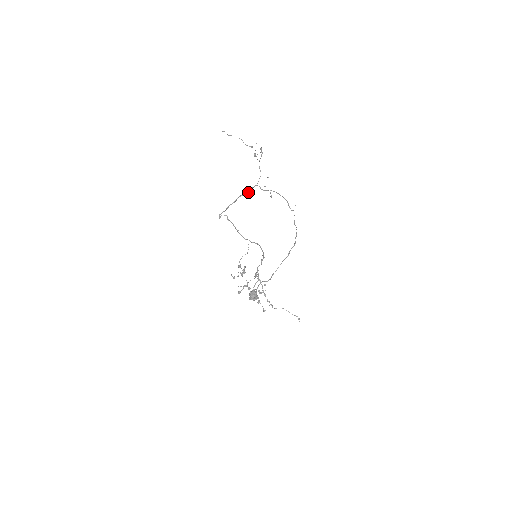
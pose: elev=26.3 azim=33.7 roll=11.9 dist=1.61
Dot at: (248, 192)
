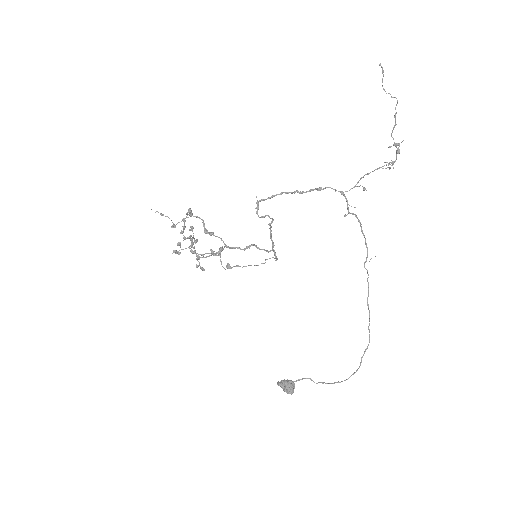
Dot at: occluded
